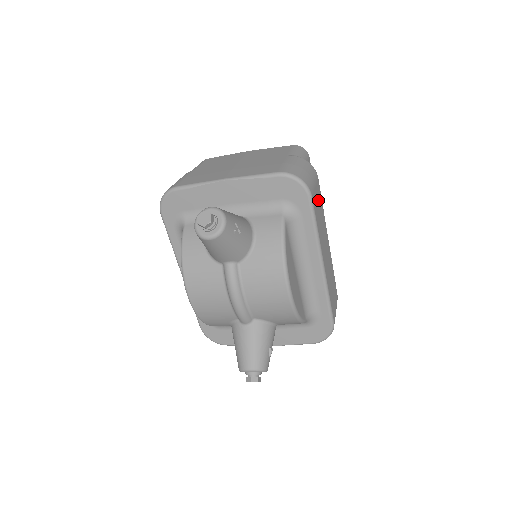
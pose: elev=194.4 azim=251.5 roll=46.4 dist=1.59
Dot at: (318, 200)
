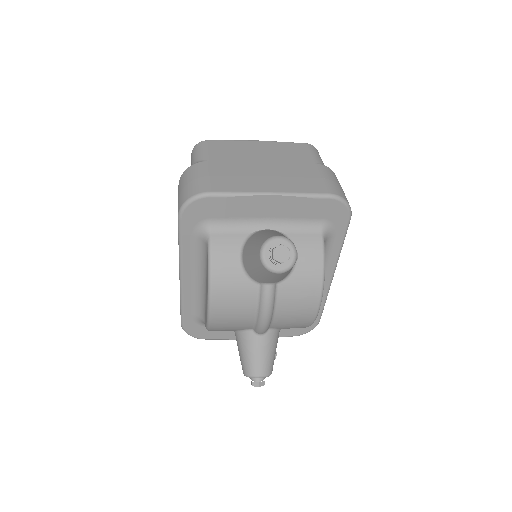
Dot at: occluded
